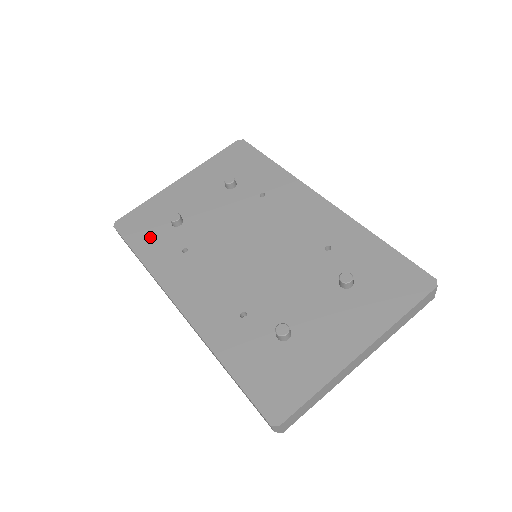
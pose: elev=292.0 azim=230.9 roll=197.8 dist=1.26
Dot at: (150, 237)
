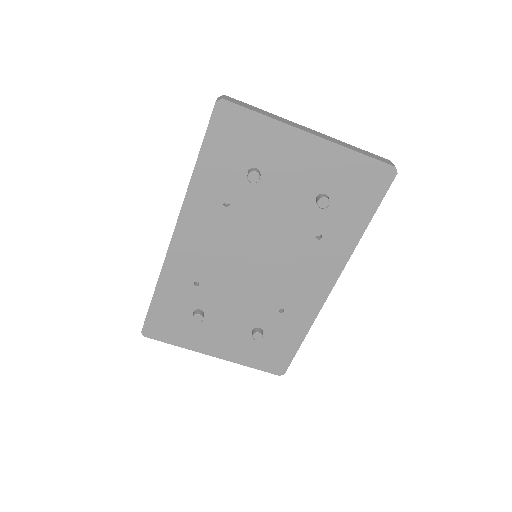
Dot at: (223, 159)
